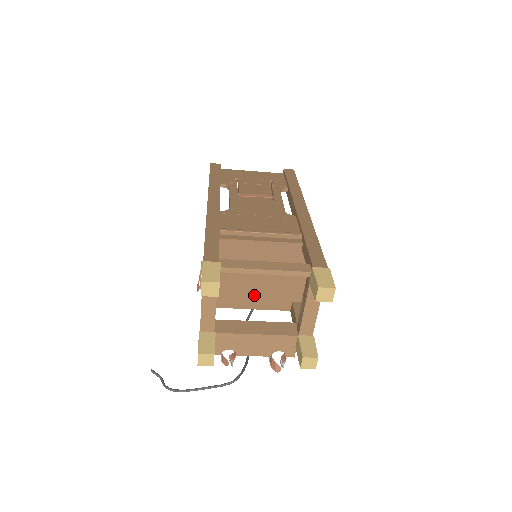
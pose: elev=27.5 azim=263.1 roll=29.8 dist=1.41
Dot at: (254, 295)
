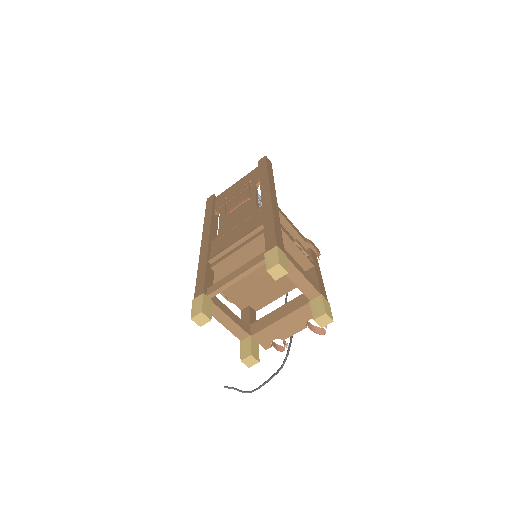
Dot at: (273, 286)
